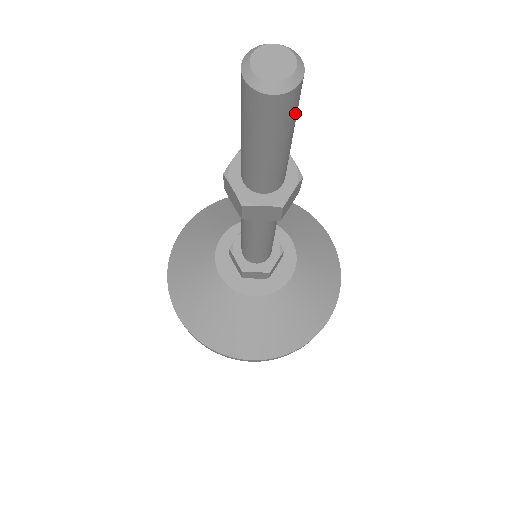
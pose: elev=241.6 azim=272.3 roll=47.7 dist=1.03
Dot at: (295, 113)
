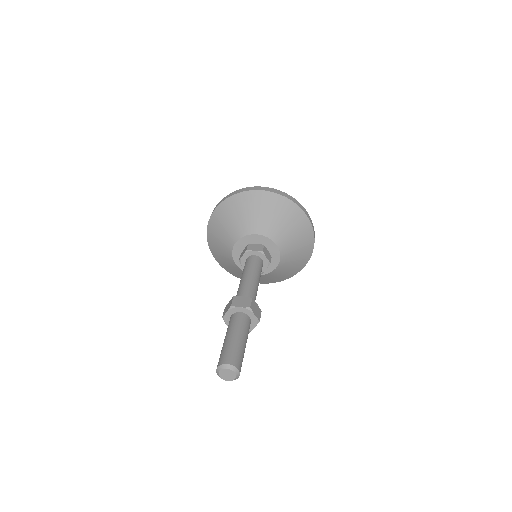
Dot at: occluded
